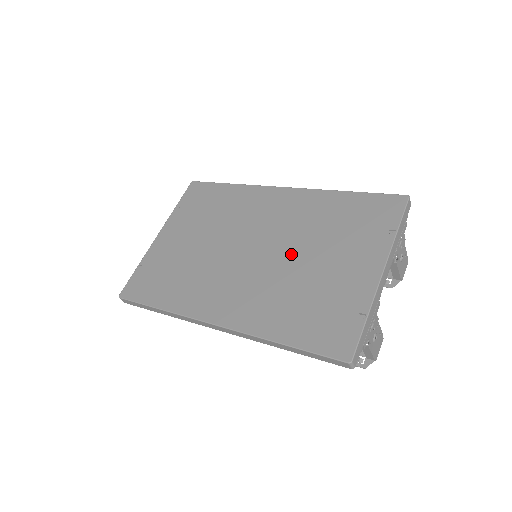
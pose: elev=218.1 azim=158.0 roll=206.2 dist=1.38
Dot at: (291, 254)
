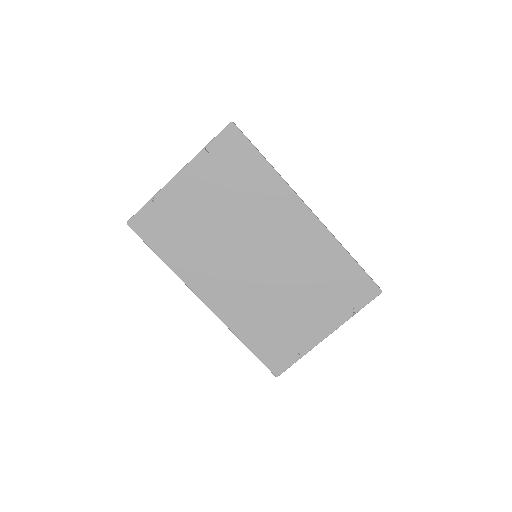
Dot at: (282, 283)
